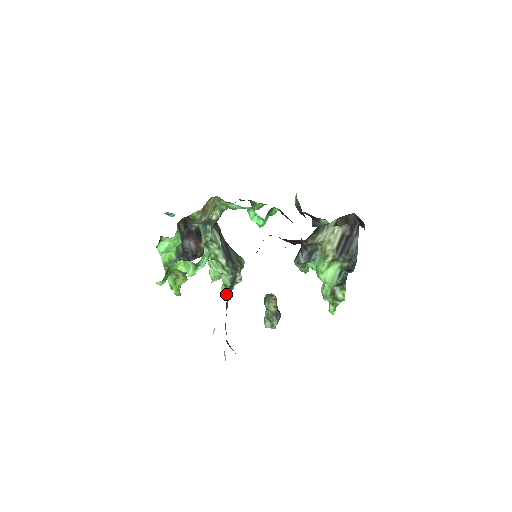
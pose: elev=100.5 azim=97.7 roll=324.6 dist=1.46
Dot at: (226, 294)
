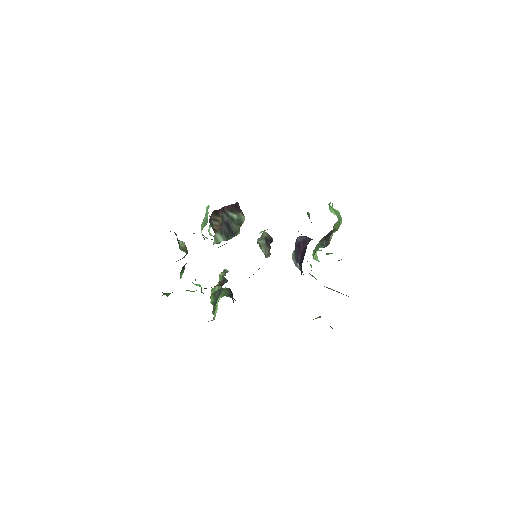
Dot at: occluded
